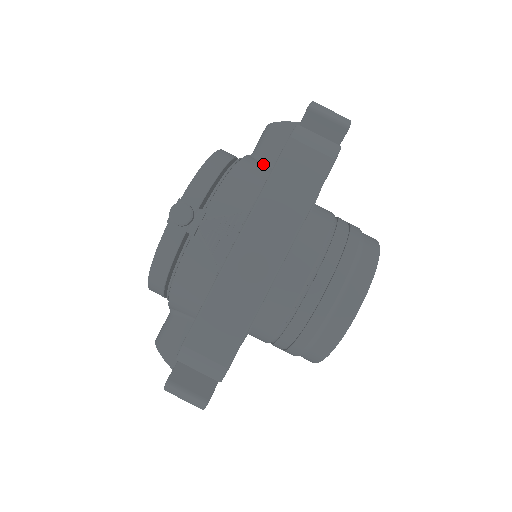
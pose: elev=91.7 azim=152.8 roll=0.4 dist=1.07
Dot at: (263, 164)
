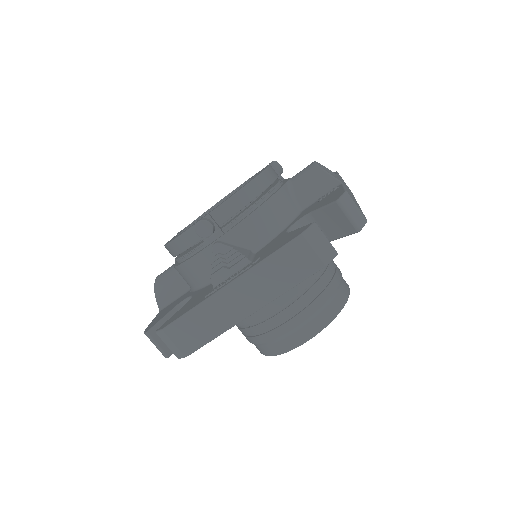
Dot at: (292, 200)
